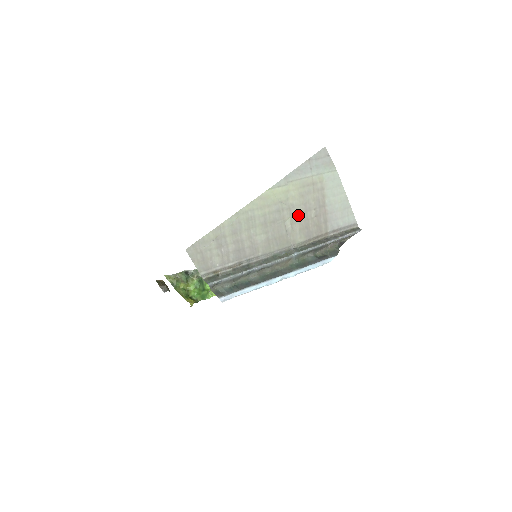
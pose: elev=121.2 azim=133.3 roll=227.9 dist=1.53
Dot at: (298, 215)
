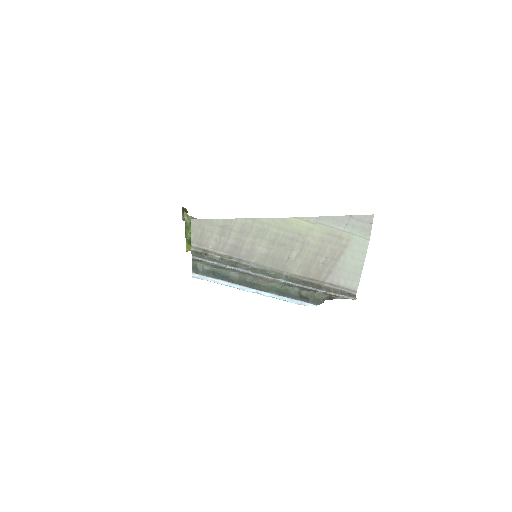
Dot at: (308, 253)
